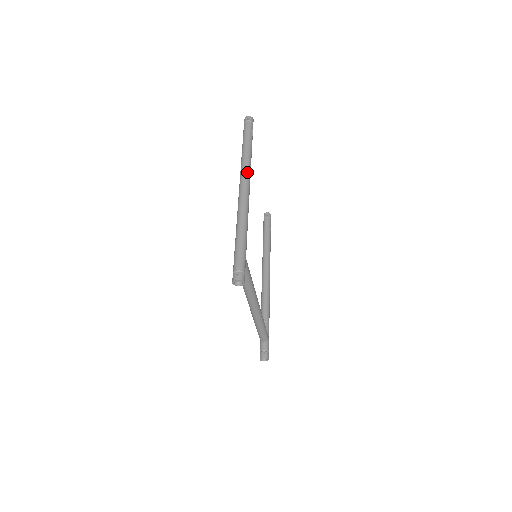
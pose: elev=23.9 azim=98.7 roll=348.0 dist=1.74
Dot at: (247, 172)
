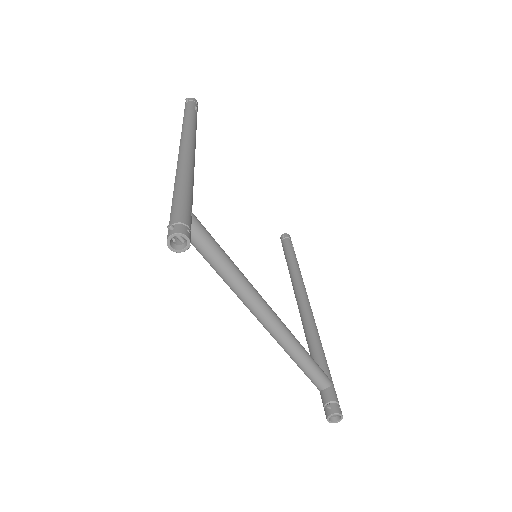
Dot at: (187, 134)
